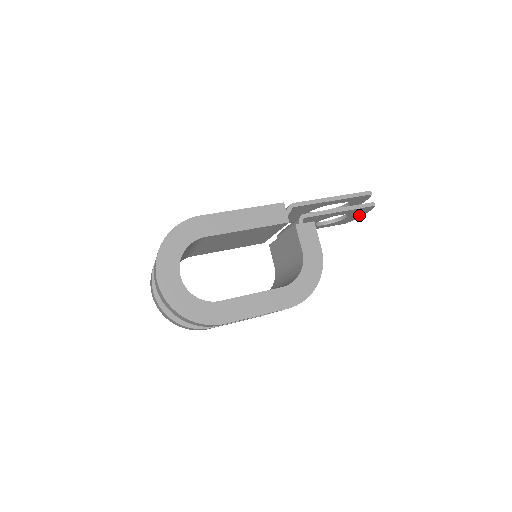
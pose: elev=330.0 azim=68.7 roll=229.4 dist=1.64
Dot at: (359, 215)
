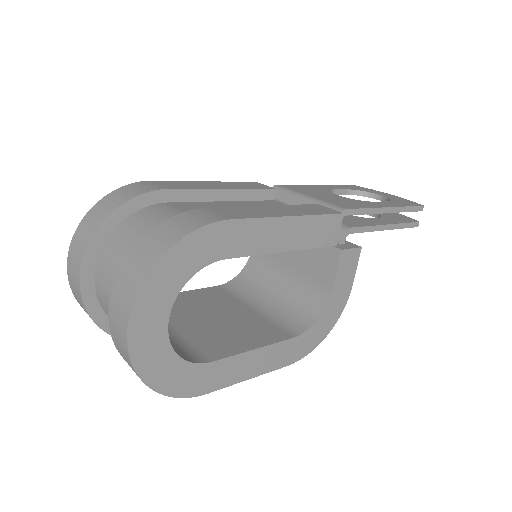
Dot at: occluded
